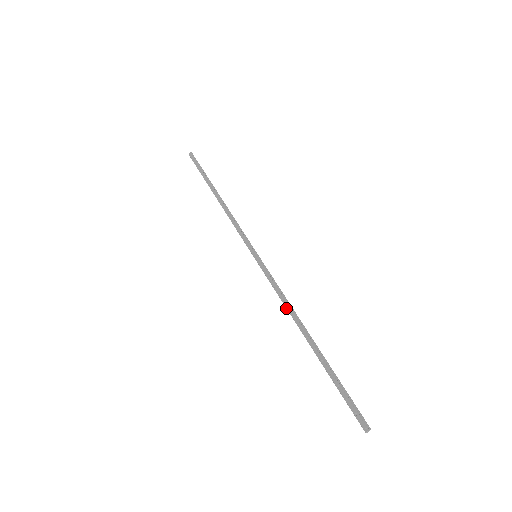
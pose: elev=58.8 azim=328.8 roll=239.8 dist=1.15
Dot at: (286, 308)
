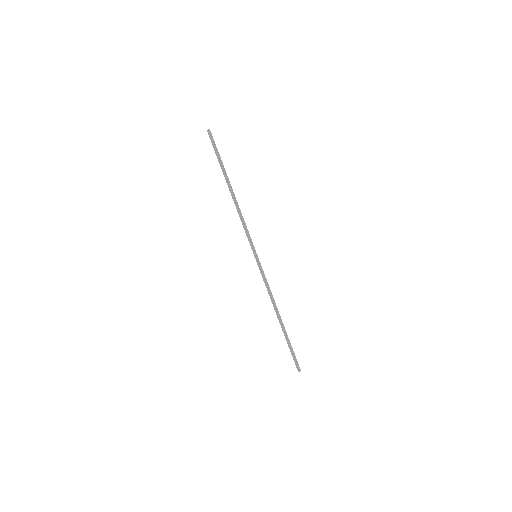
Dot at: occluded
